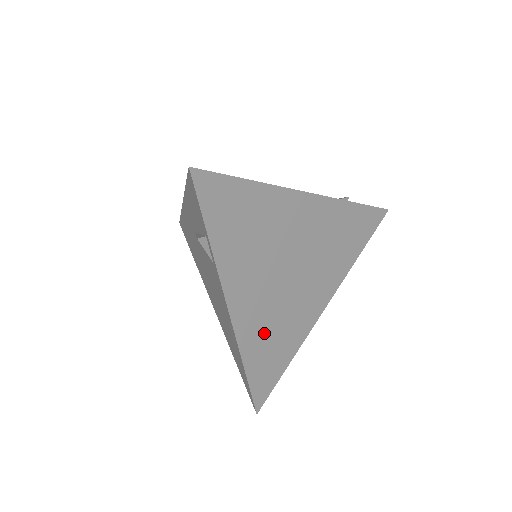
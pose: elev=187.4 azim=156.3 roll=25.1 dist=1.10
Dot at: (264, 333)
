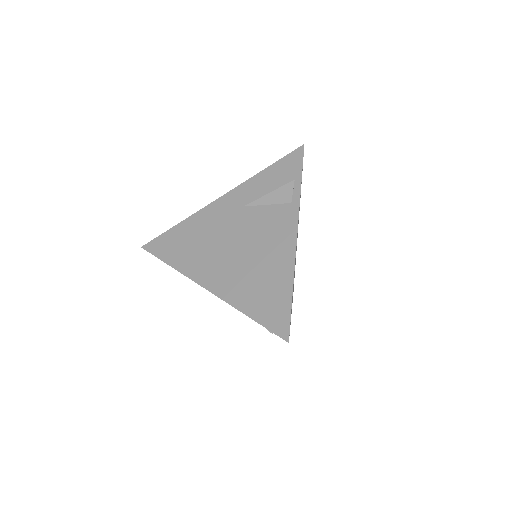
Dot at: occluded
